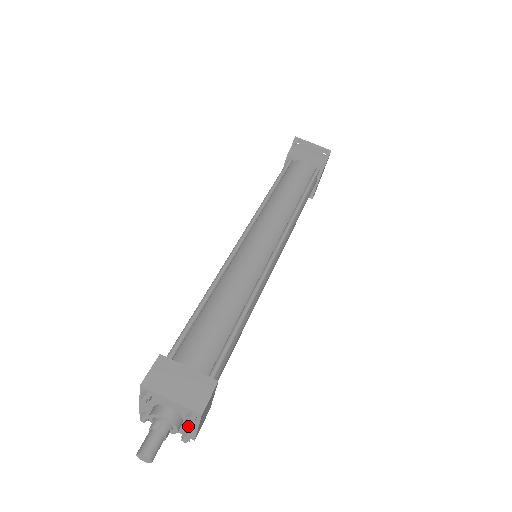
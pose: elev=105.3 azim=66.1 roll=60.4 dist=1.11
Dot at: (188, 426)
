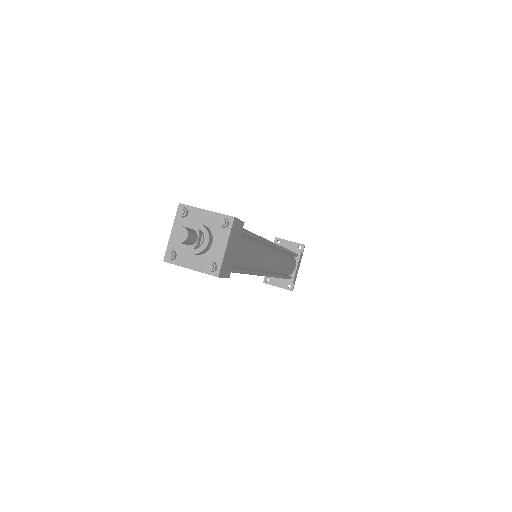
Dot at: (216, 250)
